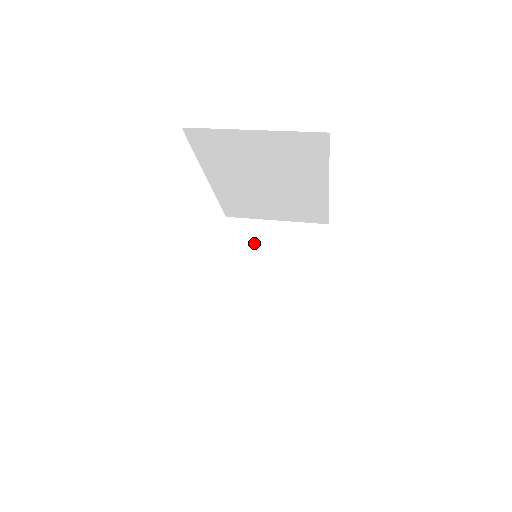
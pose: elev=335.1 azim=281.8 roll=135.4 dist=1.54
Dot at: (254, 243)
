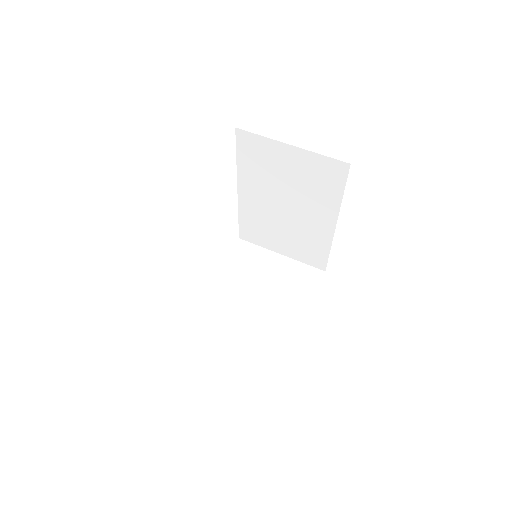
Dot at: (255, 265)
